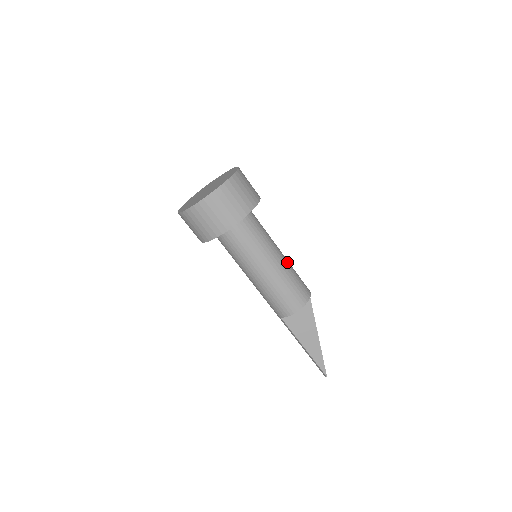
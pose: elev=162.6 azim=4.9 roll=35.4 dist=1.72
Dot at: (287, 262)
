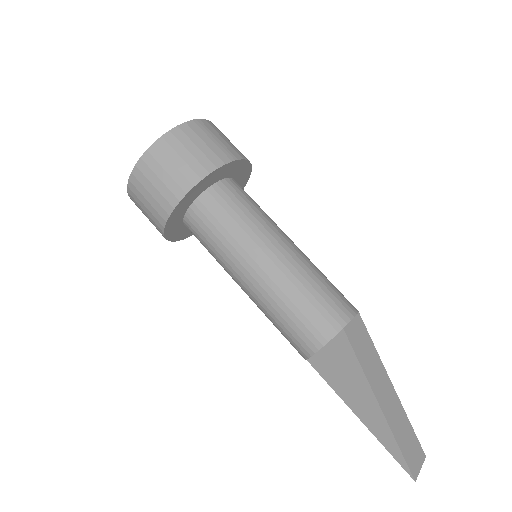
Dot at: (295, 264)
